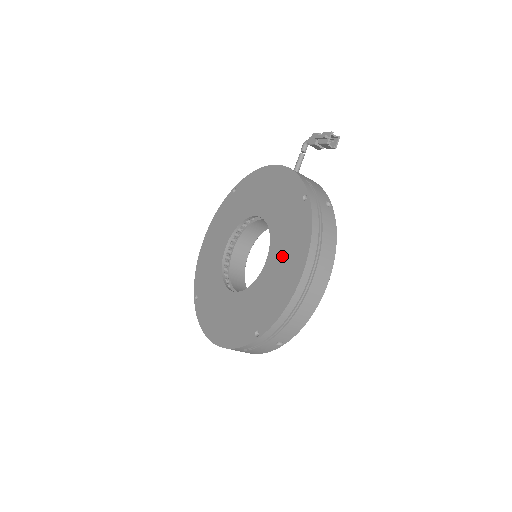
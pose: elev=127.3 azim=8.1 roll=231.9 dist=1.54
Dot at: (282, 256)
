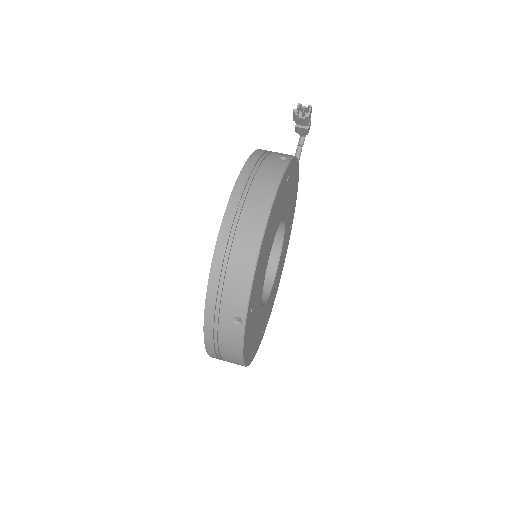
Dot at: occluded
